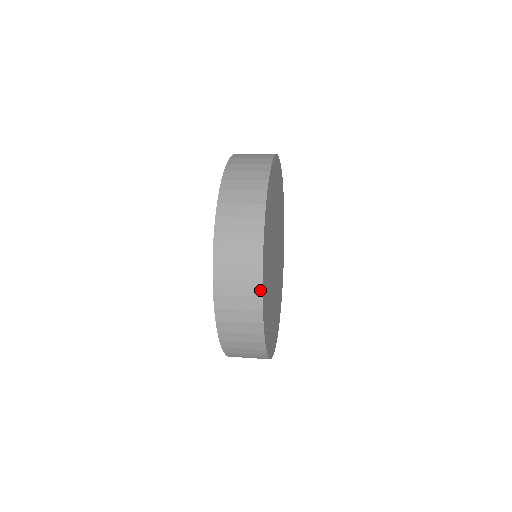
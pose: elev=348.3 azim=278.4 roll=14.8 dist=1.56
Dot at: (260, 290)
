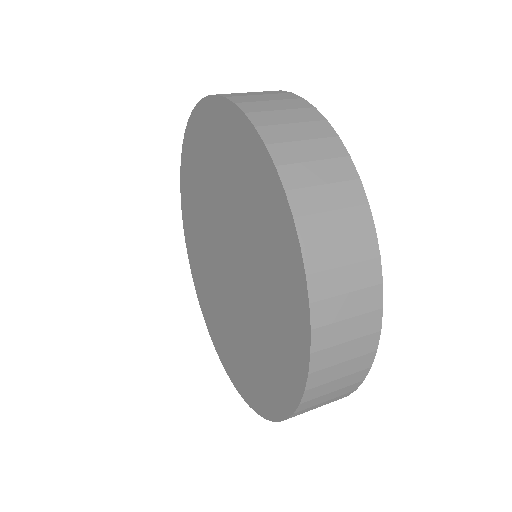
Dot at: (362, 193)
